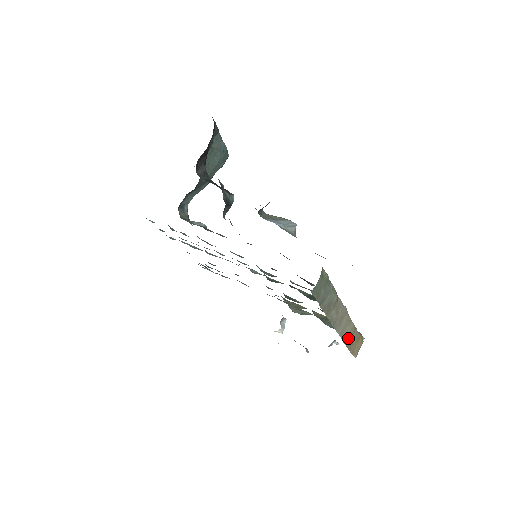
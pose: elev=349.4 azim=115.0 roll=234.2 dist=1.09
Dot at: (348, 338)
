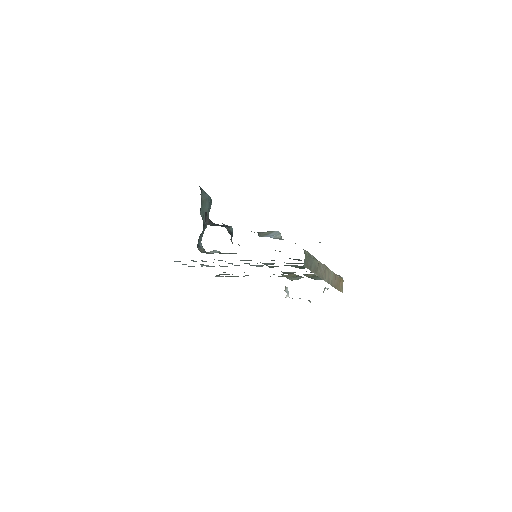
Dot at: (333, 282)
